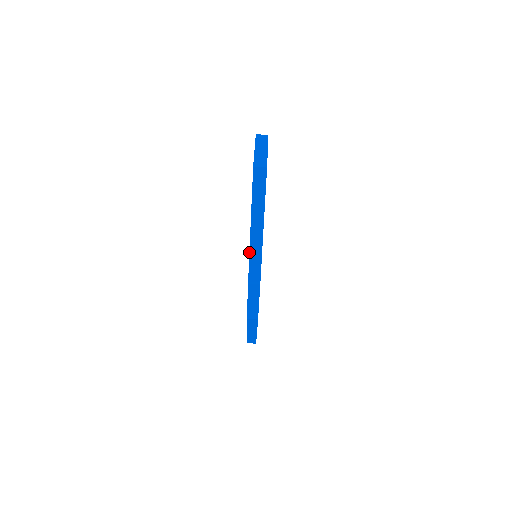
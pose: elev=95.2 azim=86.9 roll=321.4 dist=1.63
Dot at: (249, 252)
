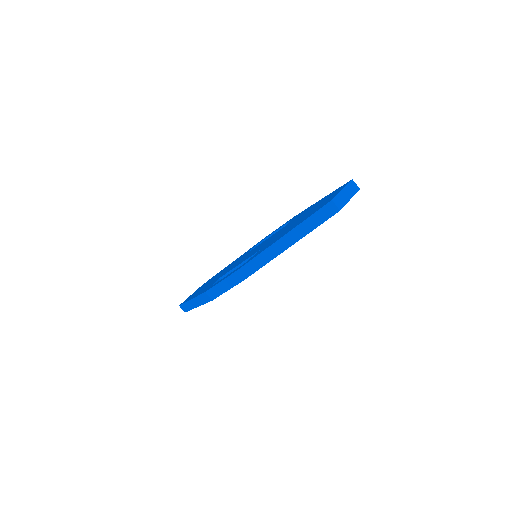
Dot at: (262, 251)
